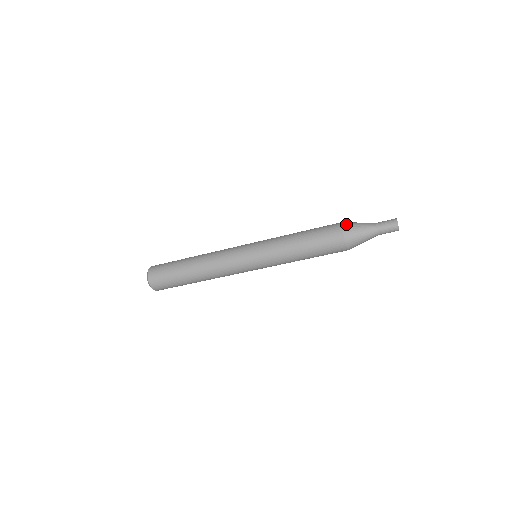
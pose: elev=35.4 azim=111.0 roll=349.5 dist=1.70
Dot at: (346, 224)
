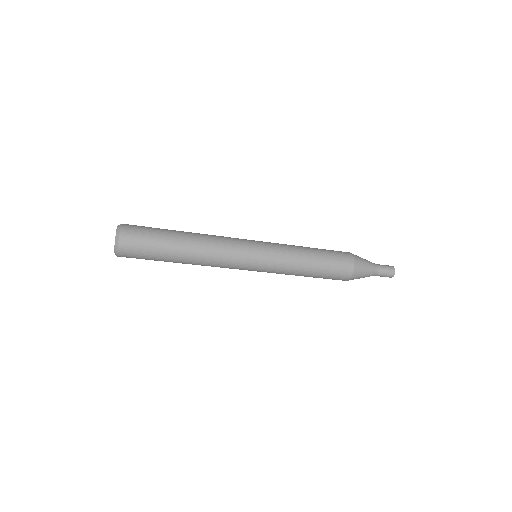
Dot at: (357, 270)
